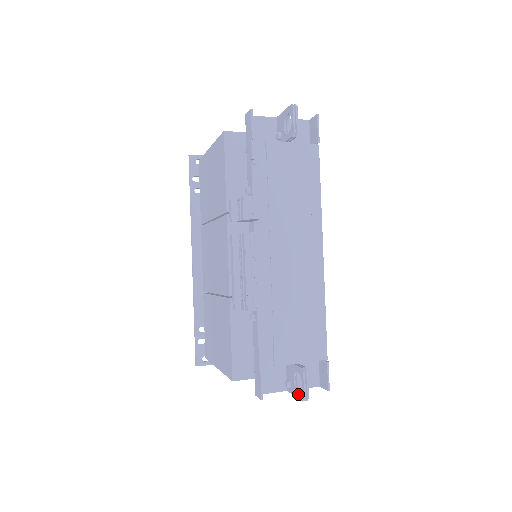
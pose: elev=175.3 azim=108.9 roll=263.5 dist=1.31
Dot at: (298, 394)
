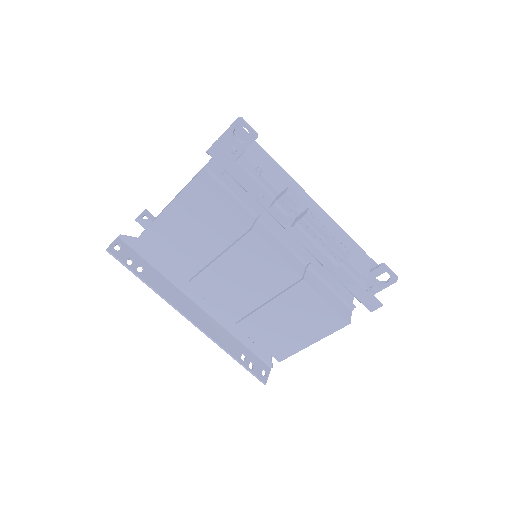
Dot at: (389, 283)
